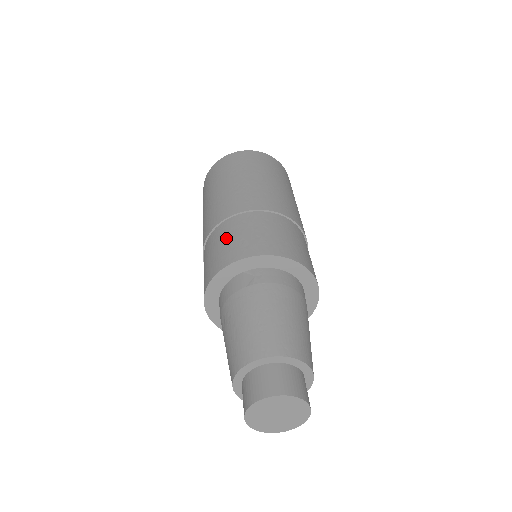
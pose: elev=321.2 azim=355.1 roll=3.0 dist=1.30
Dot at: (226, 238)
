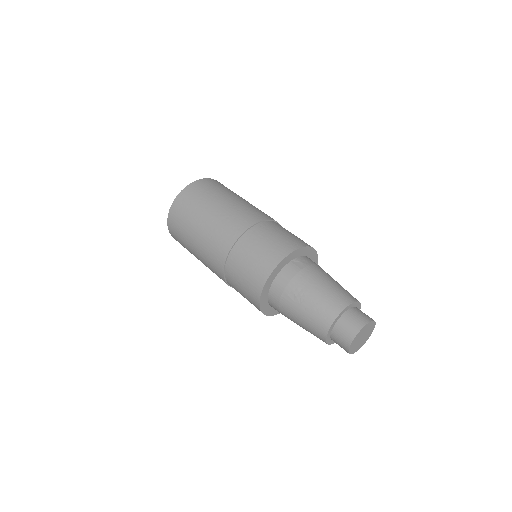
Dot at: (264, 241)
